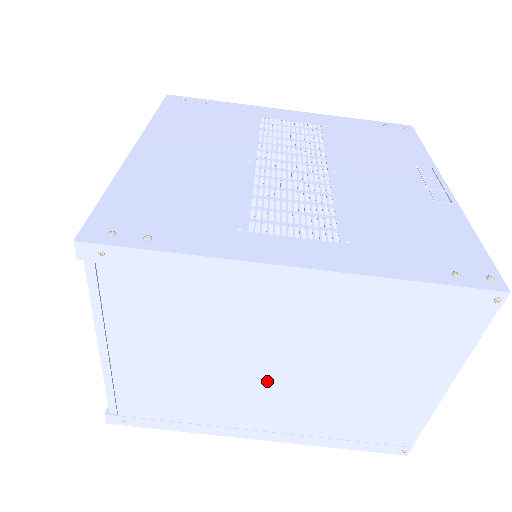
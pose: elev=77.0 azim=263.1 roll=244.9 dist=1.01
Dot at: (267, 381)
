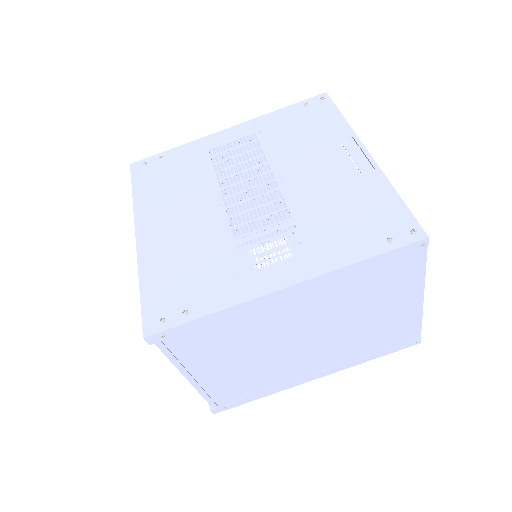
Dot at: (303, 348)
